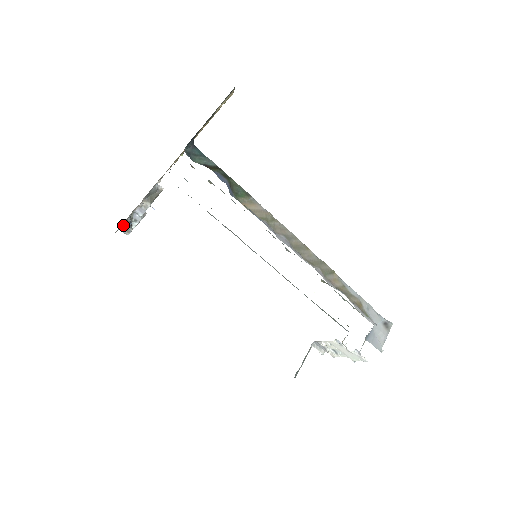
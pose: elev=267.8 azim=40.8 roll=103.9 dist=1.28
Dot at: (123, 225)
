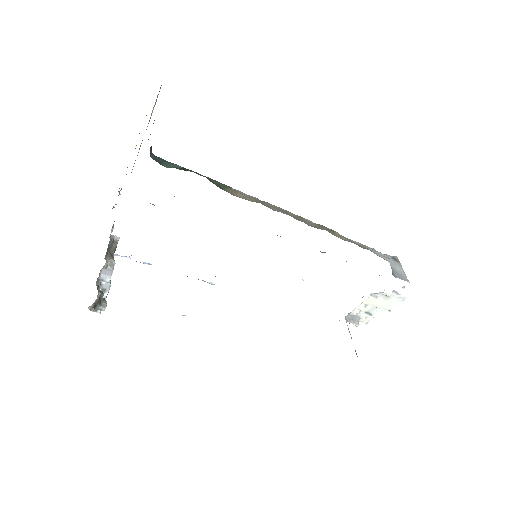
Dot at: occluded
